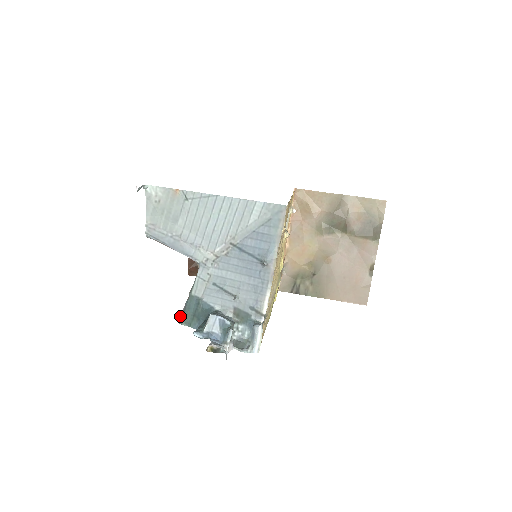
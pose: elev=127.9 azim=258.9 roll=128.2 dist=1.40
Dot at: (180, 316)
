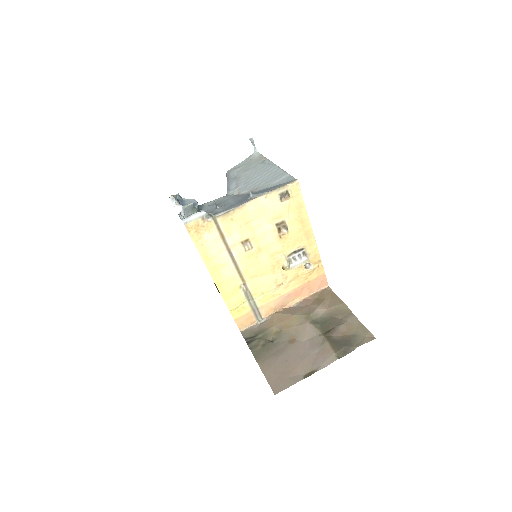
Dot at: occluded
